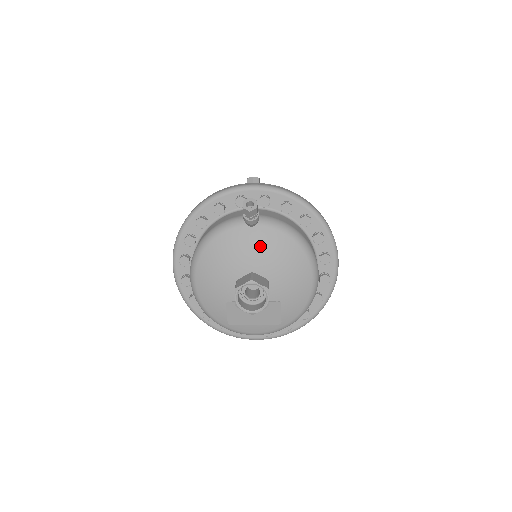
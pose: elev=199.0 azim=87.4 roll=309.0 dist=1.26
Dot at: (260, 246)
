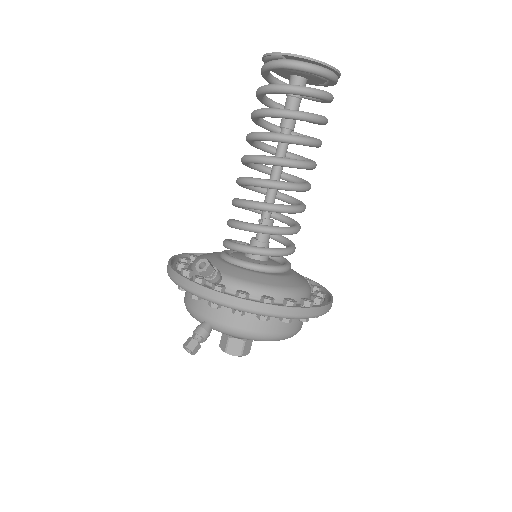
Dot at: occluded
